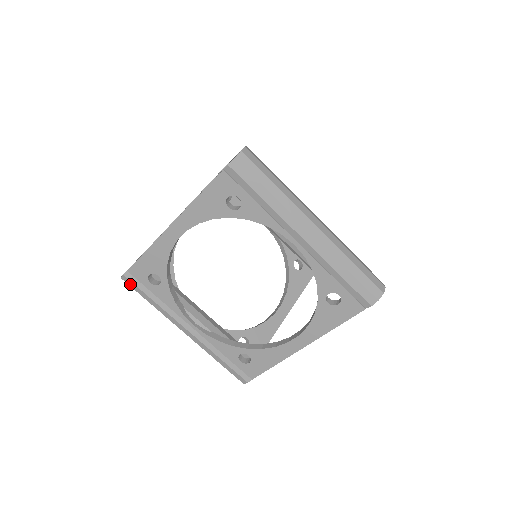
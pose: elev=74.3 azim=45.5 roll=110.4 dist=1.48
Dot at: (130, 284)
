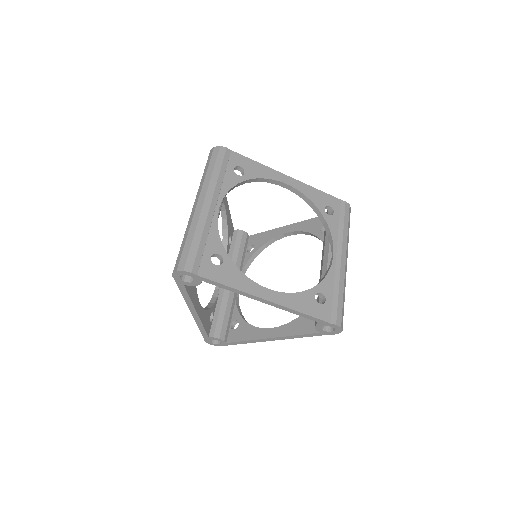
Dot at: (221, 153)
